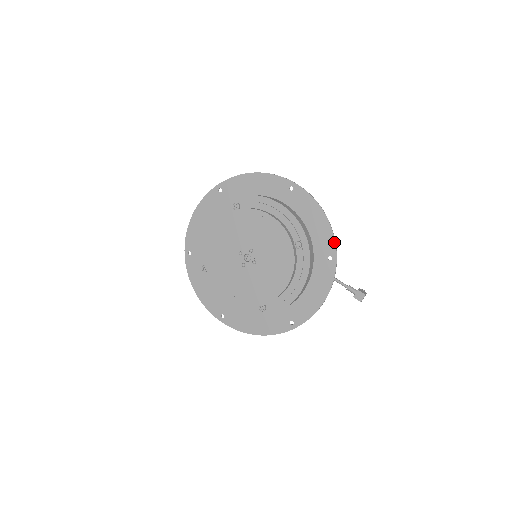
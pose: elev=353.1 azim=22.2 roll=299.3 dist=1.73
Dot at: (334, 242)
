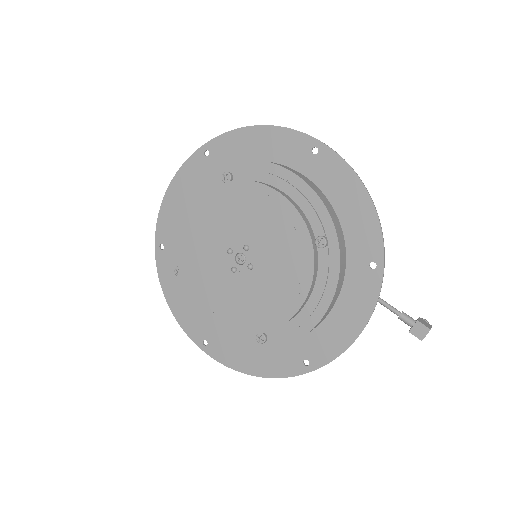
Dot at: (381, 240)
